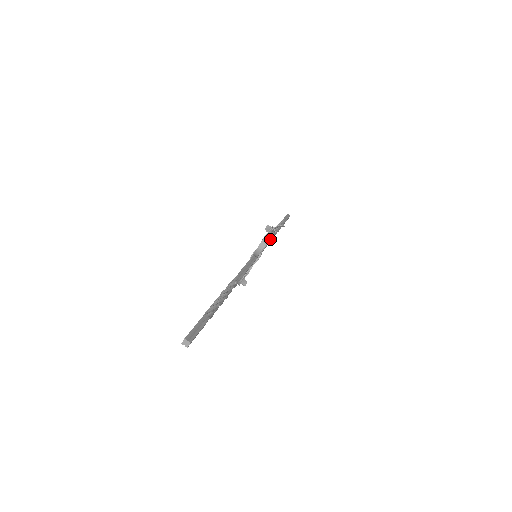
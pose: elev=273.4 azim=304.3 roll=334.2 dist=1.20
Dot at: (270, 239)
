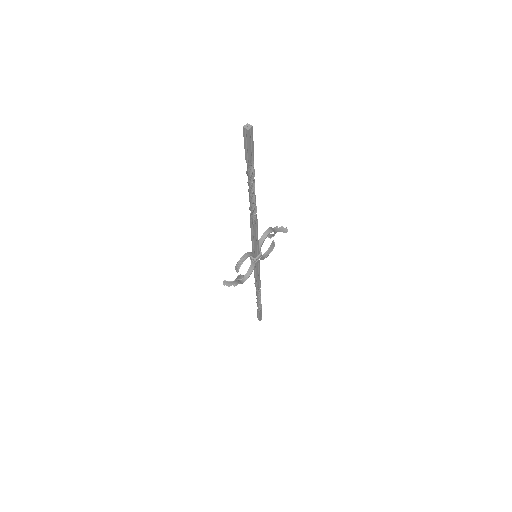
Dot at: (267, 255)
